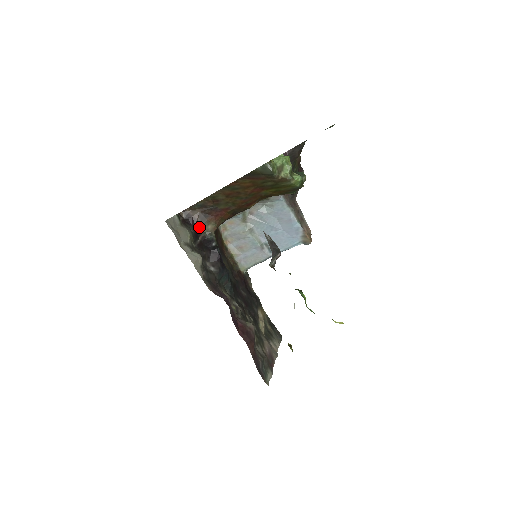
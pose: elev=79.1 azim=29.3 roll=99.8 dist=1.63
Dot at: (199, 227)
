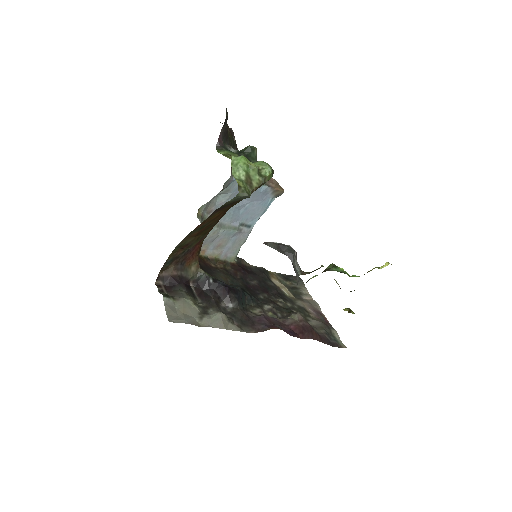
Dot at: (184, 278)
